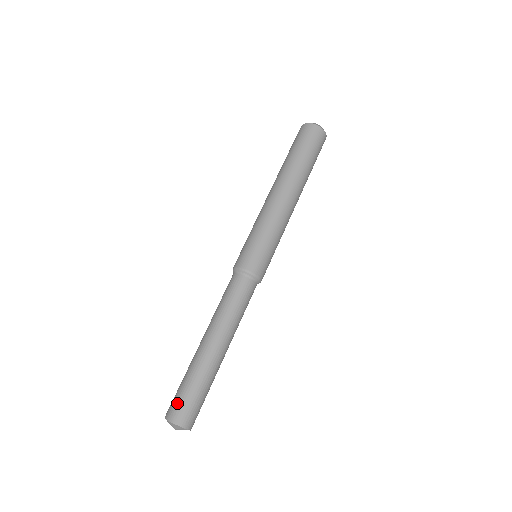
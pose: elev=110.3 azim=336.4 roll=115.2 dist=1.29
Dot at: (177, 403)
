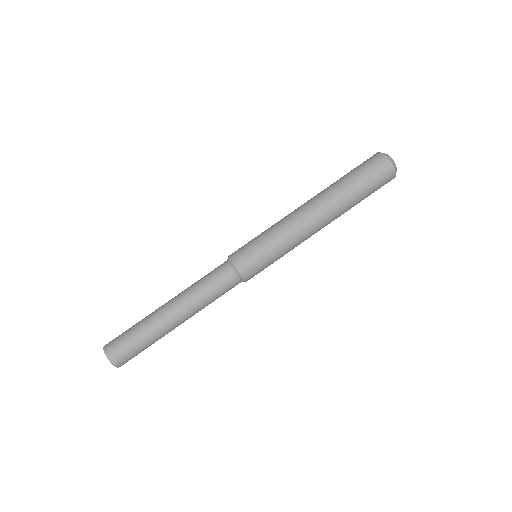
Dot at: (117, 340)
